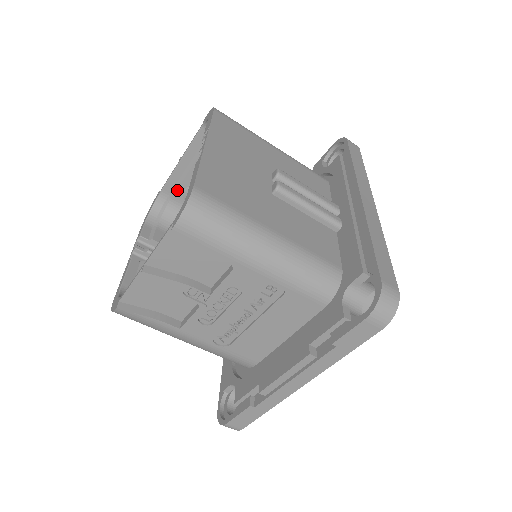
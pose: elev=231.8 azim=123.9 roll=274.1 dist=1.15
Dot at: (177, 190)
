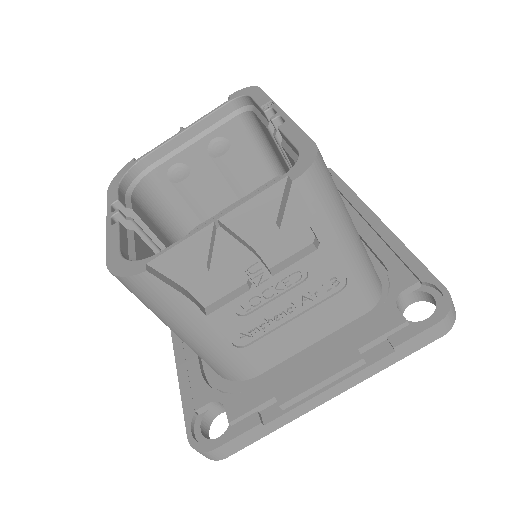
Dot at: (165, 162)
